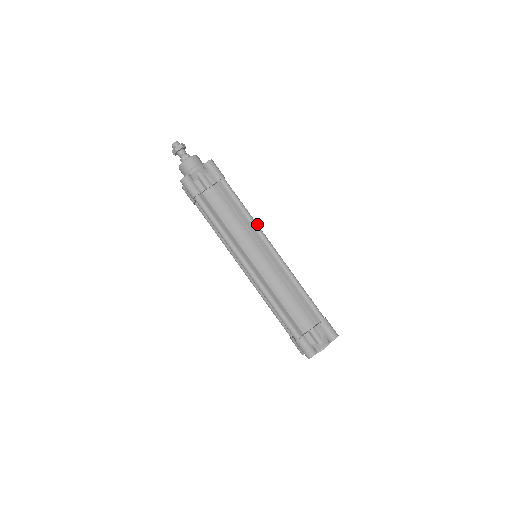
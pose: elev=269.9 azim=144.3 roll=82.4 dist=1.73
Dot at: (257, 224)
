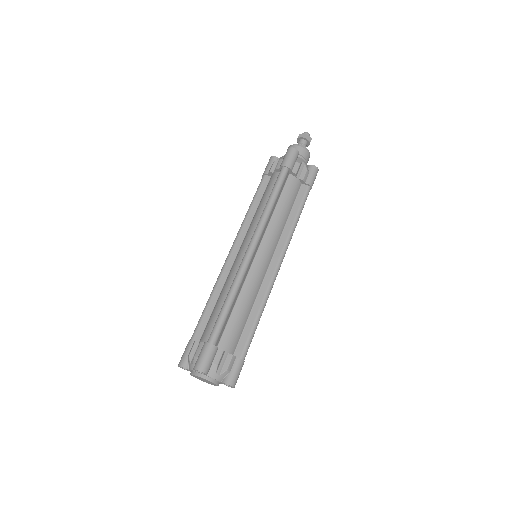
Dot at: occluded
